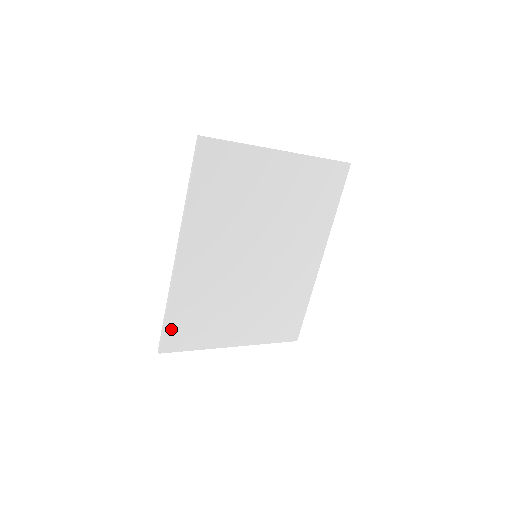
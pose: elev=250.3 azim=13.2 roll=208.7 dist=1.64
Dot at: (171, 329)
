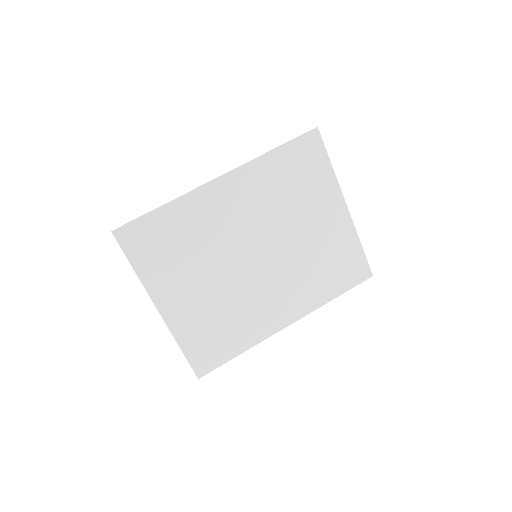
Dot at: (145, 225)
